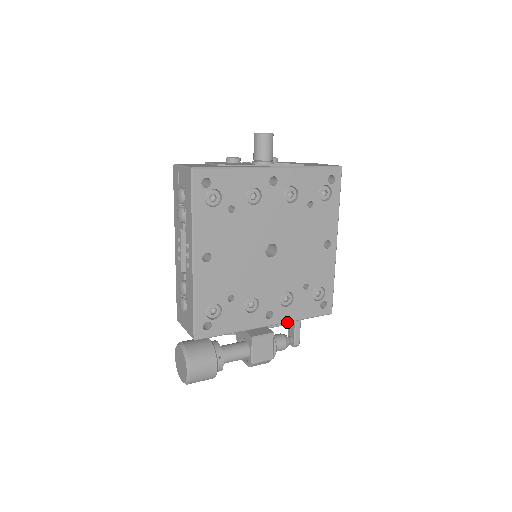
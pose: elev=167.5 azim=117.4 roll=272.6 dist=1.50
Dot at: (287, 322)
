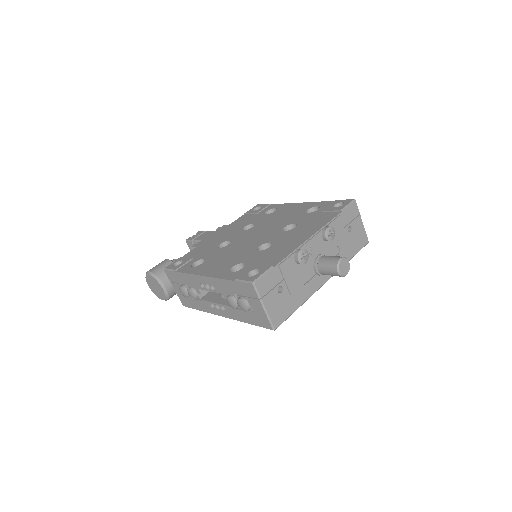
Dot at: occluded
